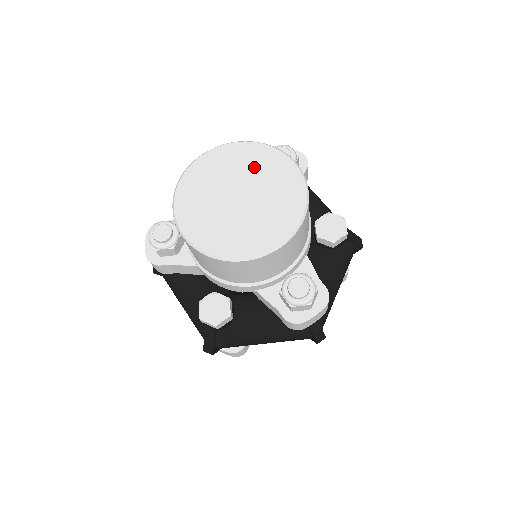
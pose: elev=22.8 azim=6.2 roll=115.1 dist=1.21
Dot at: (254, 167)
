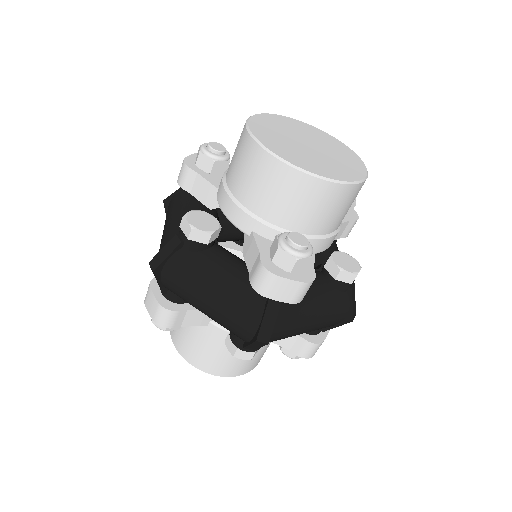
Dot at: (333, 147)
